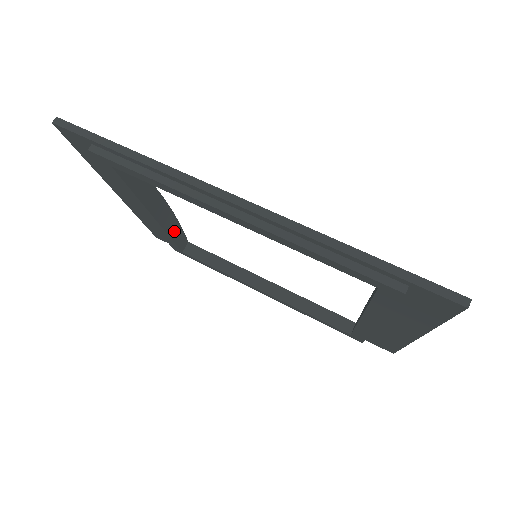
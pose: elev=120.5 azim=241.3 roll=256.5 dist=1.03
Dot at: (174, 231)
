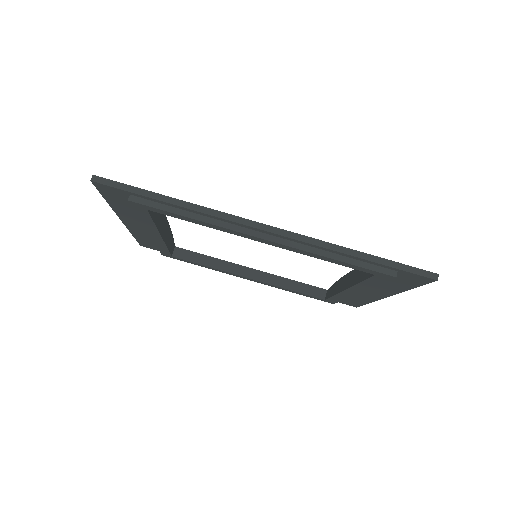
Dot at: (169, 242)
